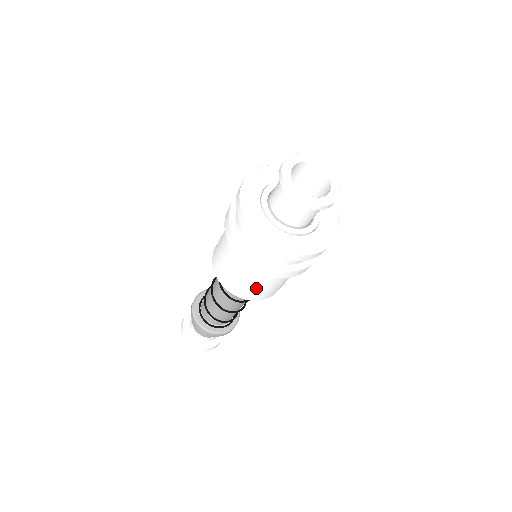
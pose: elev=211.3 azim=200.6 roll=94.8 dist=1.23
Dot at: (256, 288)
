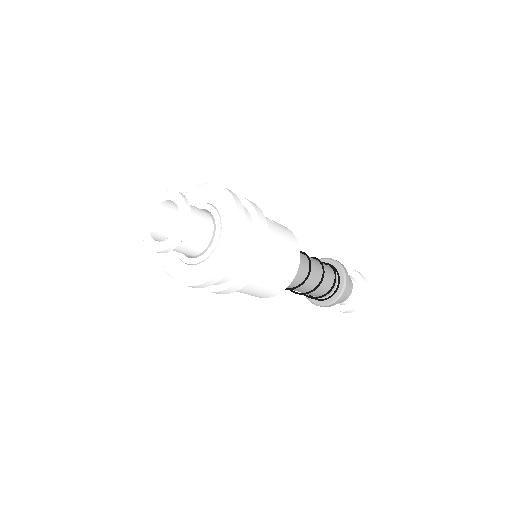
Dot at: occluded
